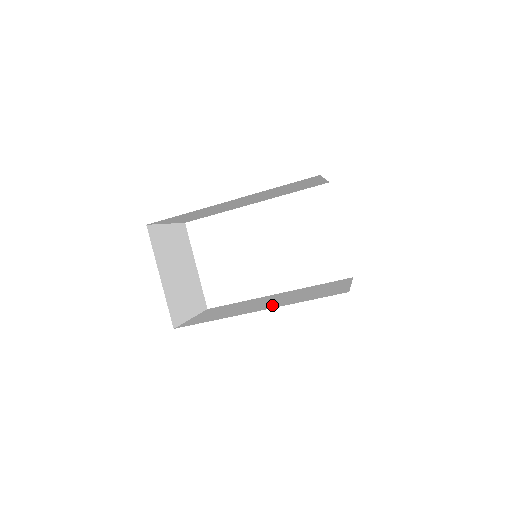
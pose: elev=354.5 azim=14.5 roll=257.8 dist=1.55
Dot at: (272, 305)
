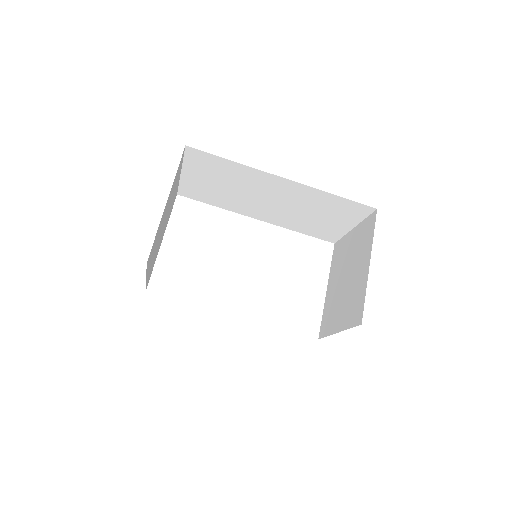
Dot at: occluded
